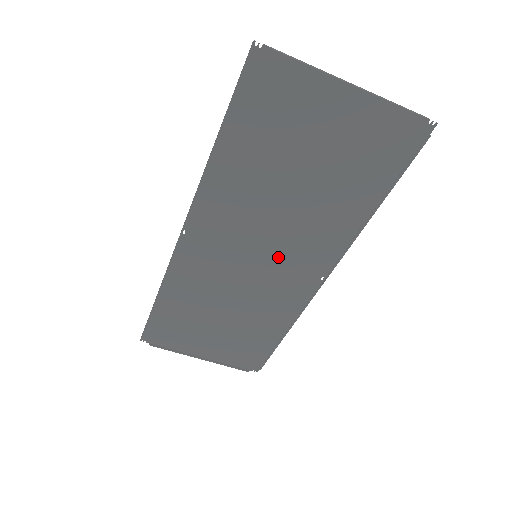
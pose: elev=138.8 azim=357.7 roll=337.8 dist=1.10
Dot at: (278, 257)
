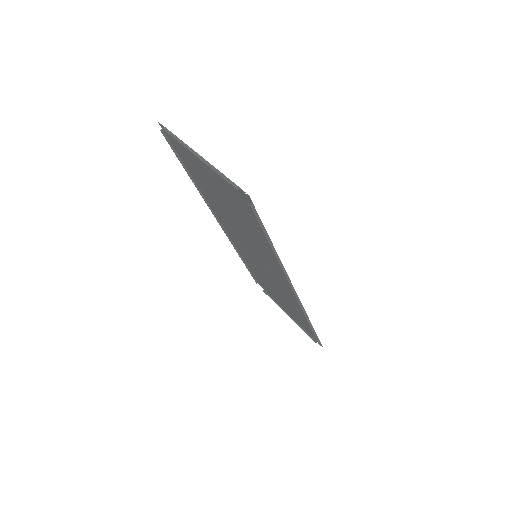
Dot at: (265, 262)
